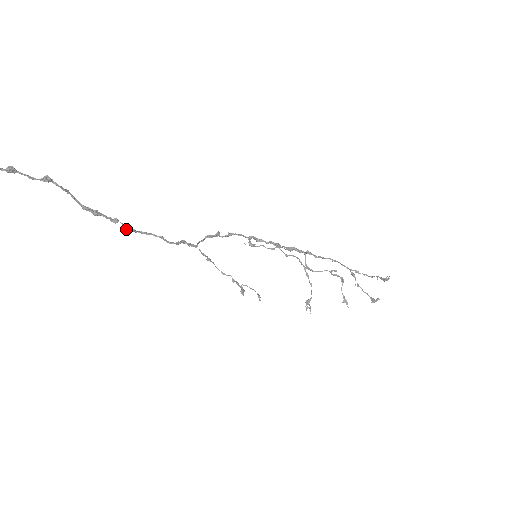
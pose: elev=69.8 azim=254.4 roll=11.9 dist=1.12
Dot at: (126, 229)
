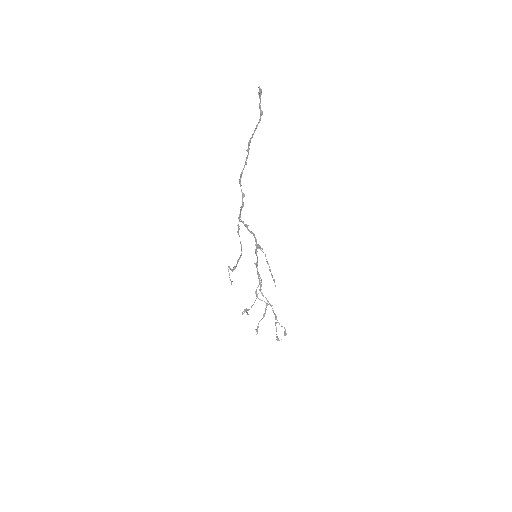
Dot at: (242, 173)
